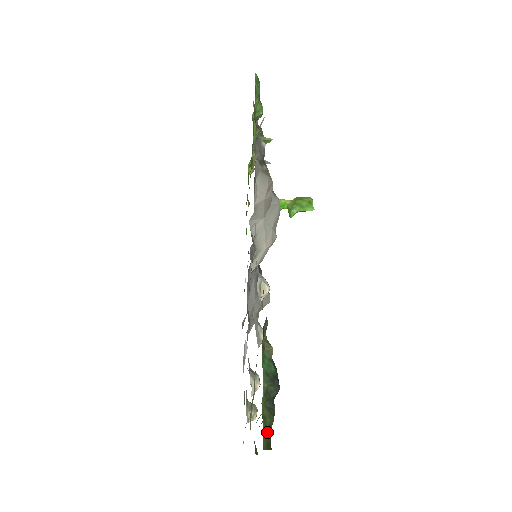
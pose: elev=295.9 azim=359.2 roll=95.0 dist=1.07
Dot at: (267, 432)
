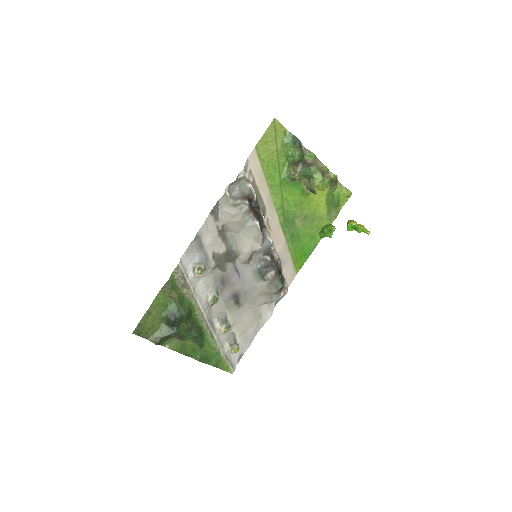
Dot at: (158, 336)
